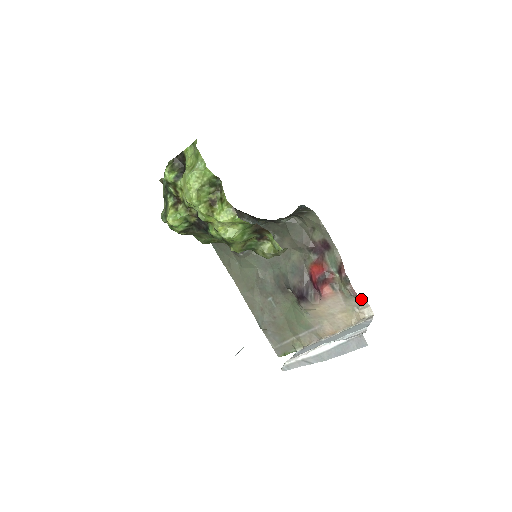
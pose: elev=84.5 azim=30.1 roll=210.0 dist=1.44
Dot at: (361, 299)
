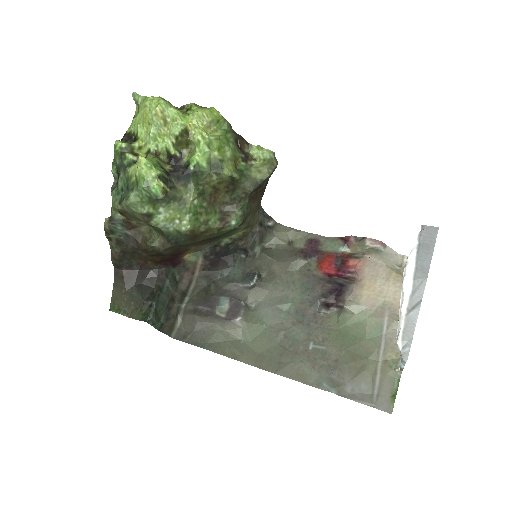
Dot at: (390, 251)
